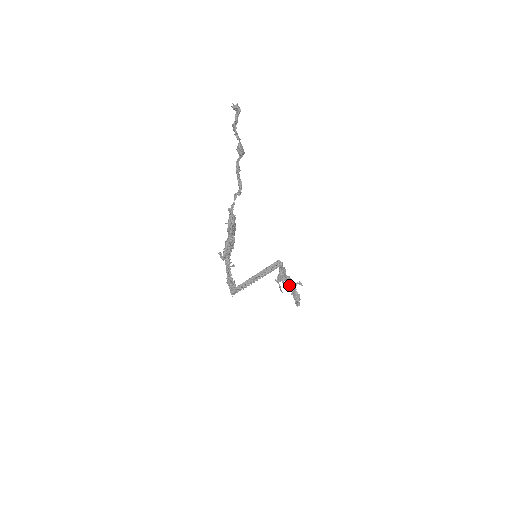
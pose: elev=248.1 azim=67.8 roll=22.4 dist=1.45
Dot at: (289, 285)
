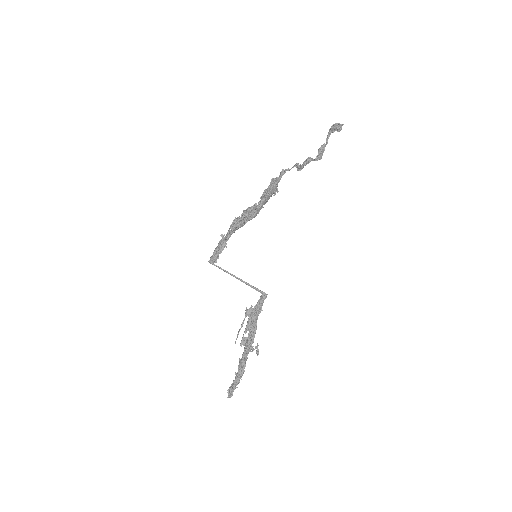
Dot at: (249, 339)
